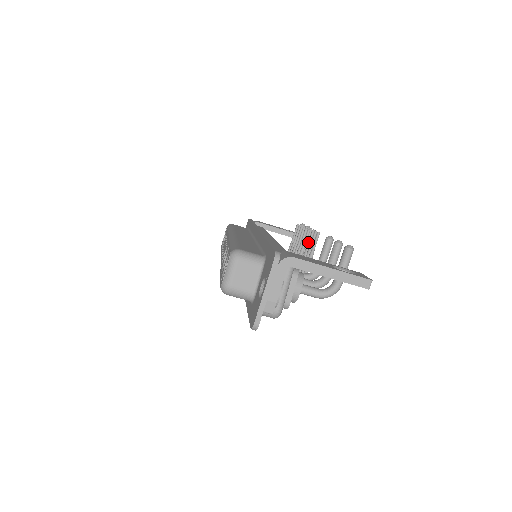
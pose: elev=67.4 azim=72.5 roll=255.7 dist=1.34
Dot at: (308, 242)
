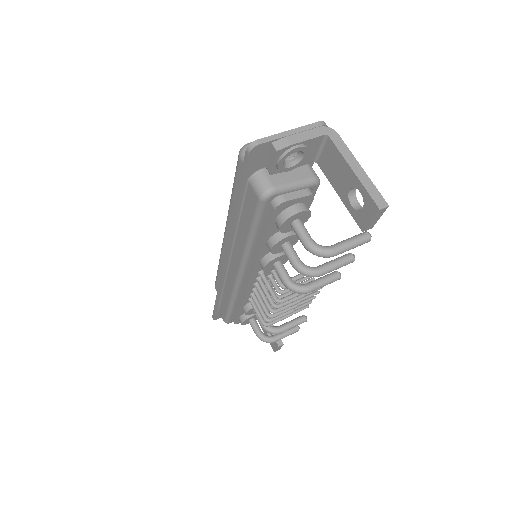
Dot at: occluded
